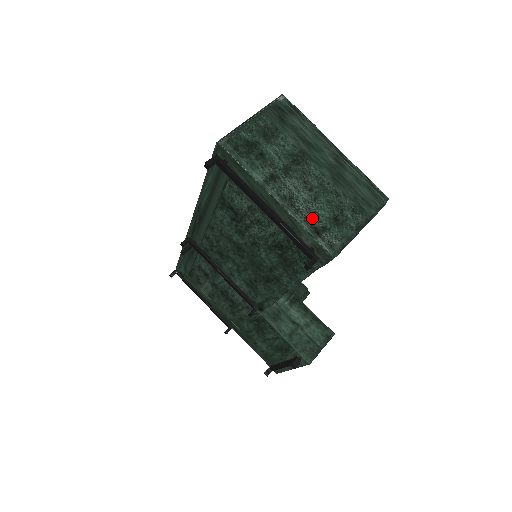
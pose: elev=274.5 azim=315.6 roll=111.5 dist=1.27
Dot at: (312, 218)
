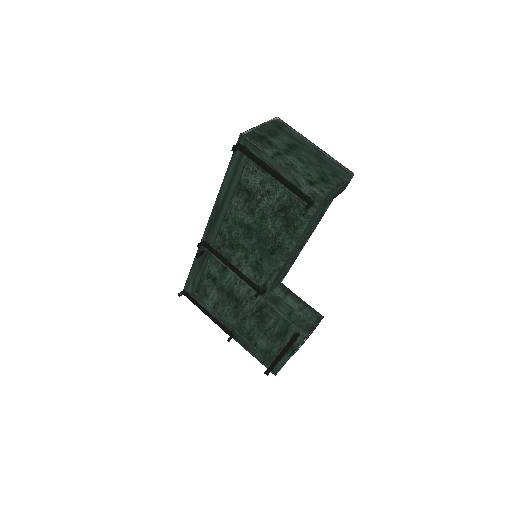
Dot at: (307, 176)
